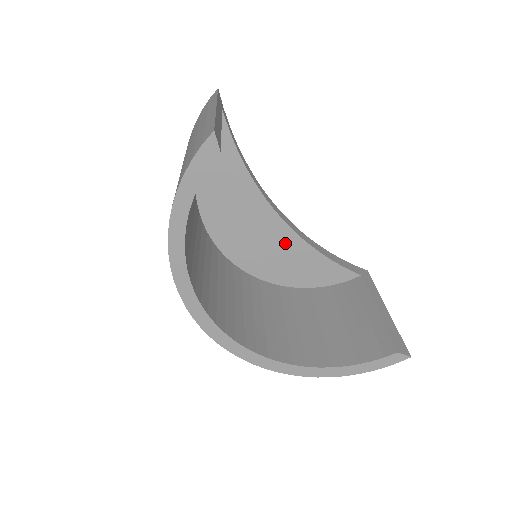
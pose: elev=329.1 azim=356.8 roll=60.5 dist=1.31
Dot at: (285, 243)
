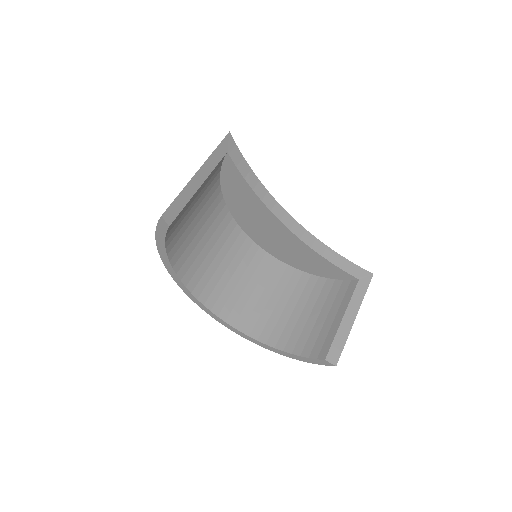
Dot at: (293, 243)
